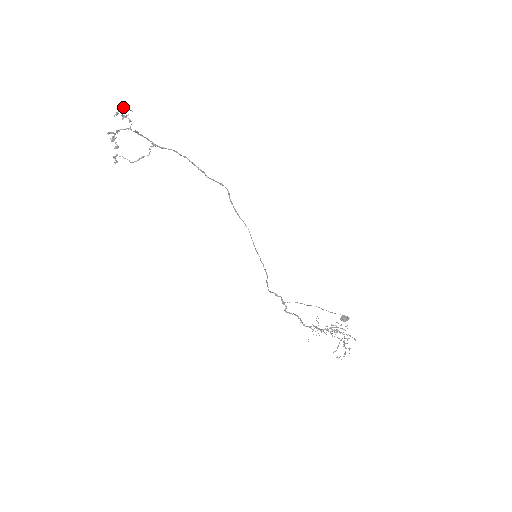
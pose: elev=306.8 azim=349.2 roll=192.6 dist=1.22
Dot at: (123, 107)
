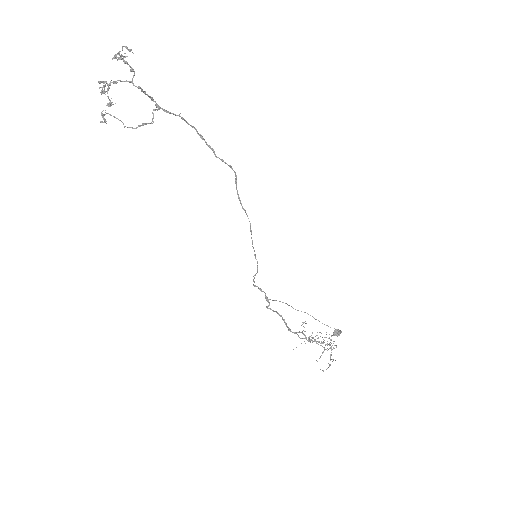
Dot at: (122, 46)
